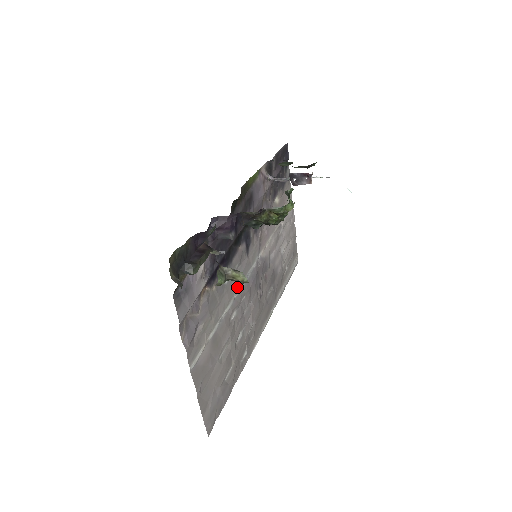
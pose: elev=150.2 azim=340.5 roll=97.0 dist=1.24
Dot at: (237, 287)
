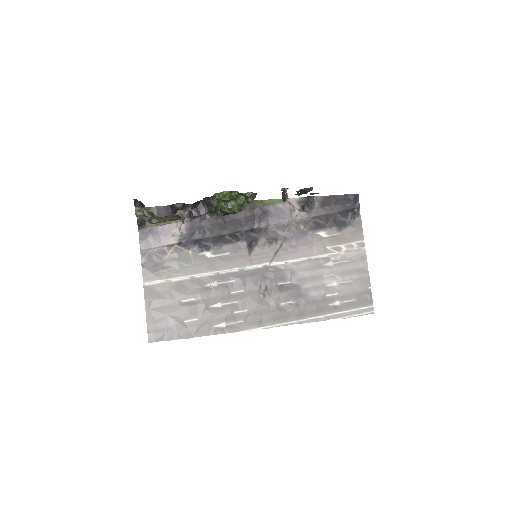
Dot at: (224, 268)
